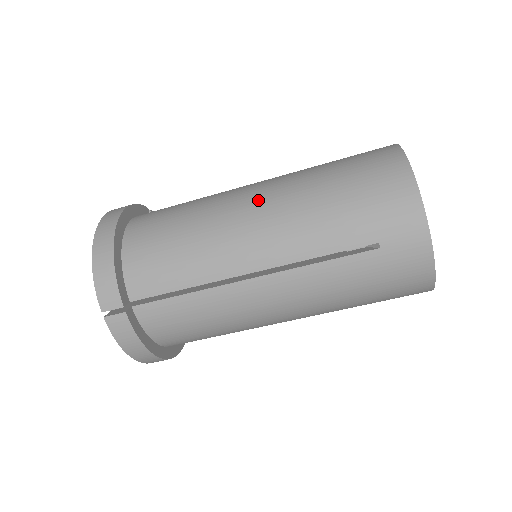
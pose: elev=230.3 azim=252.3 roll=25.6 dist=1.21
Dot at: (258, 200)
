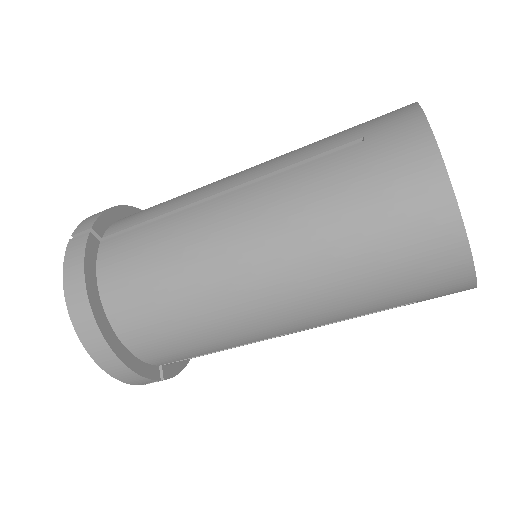
Dot at: (265, 284)
